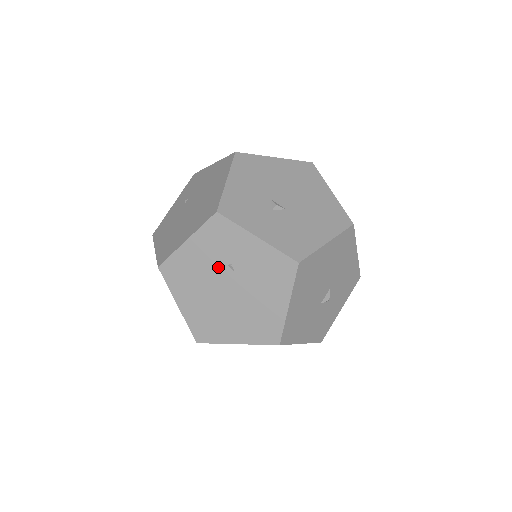
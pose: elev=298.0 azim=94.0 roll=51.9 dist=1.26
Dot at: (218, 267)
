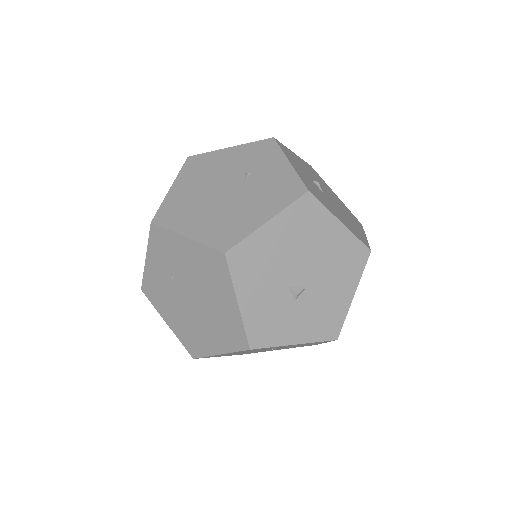
Dot at: (236, 172)
